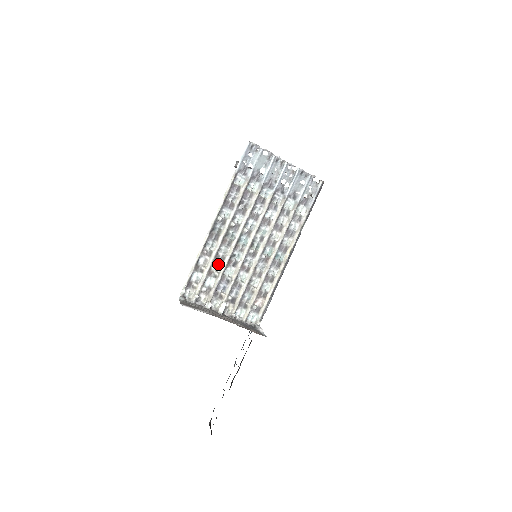
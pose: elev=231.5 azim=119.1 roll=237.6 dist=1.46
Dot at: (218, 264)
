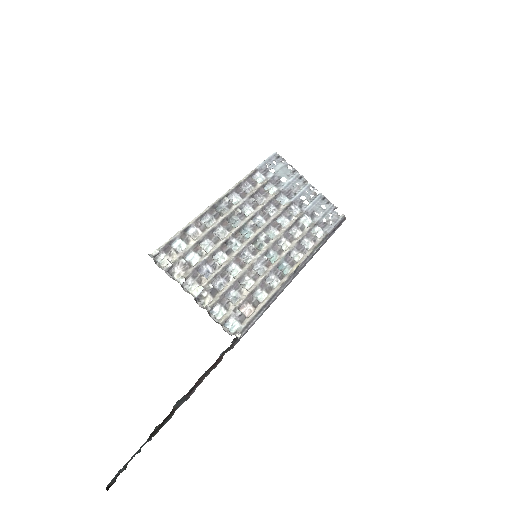
Dot at: (209, 244)
